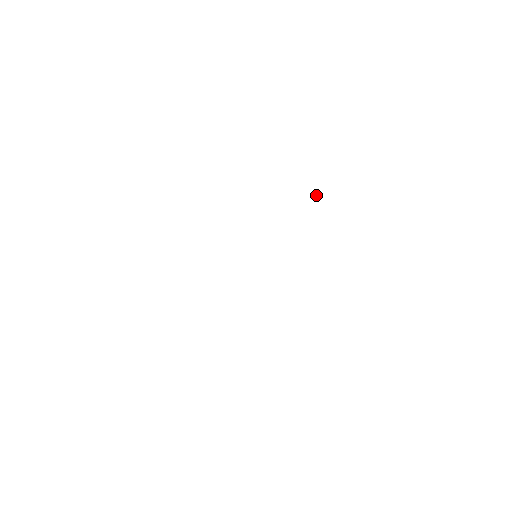
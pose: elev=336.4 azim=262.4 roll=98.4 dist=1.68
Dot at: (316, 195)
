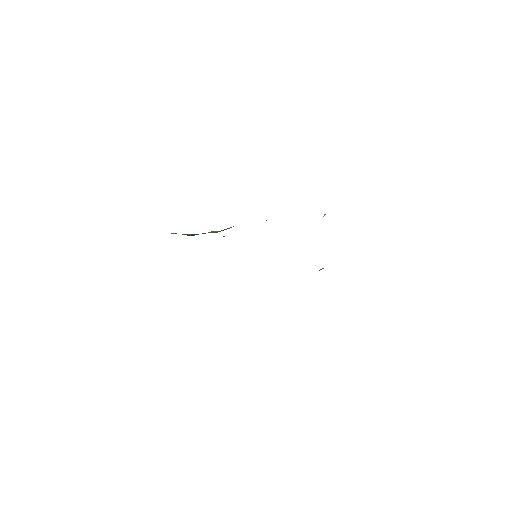
Dot at: occluded
